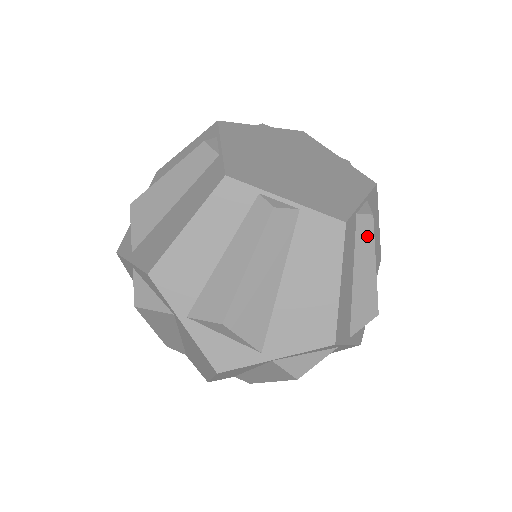
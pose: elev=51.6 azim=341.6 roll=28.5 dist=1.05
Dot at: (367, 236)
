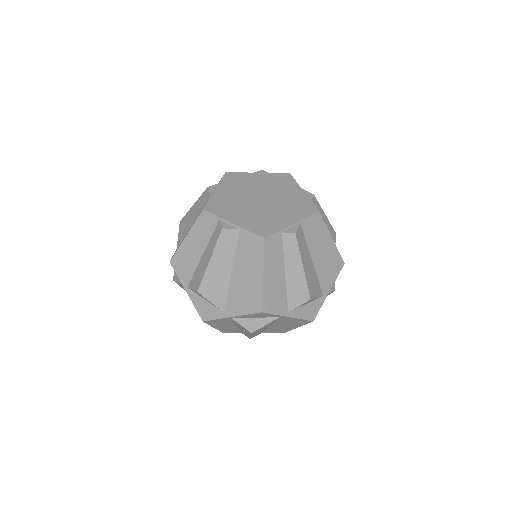
Dot at: (293, 247)
